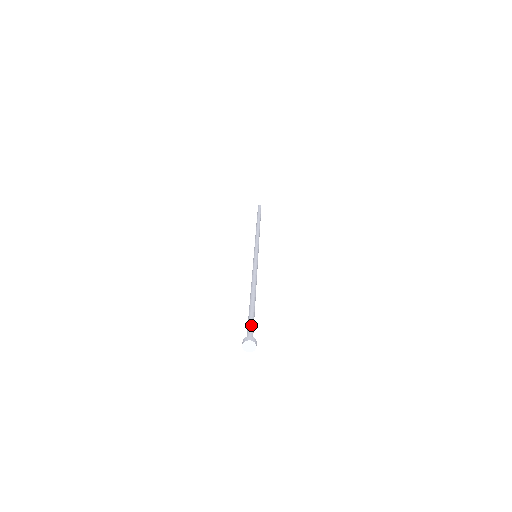
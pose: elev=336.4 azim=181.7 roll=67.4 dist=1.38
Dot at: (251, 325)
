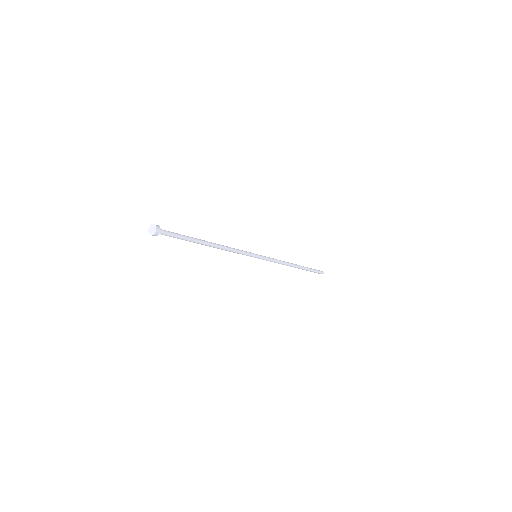
Dot at: (172, 232)
